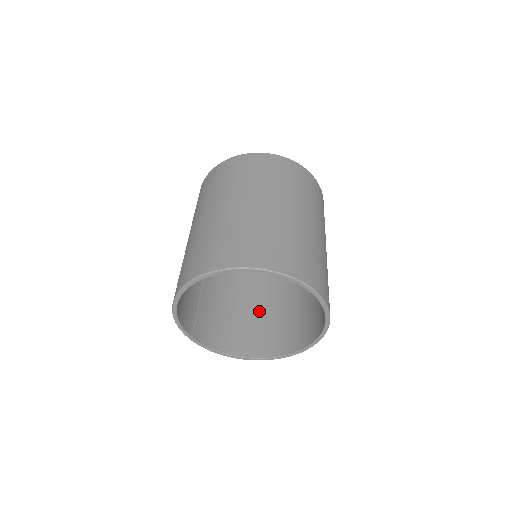
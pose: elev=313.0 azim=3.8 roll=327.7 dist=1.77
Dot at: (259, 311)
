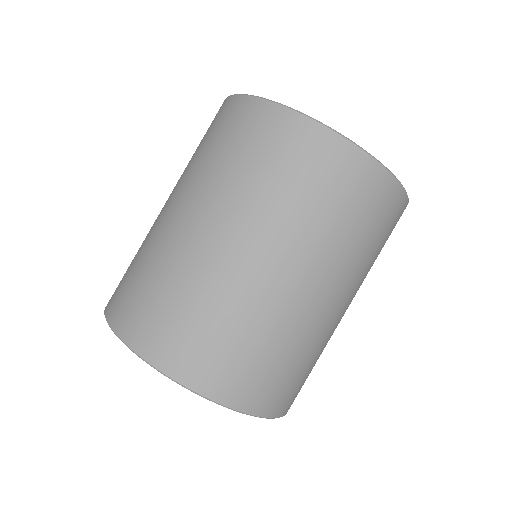
Dot at: occluded
